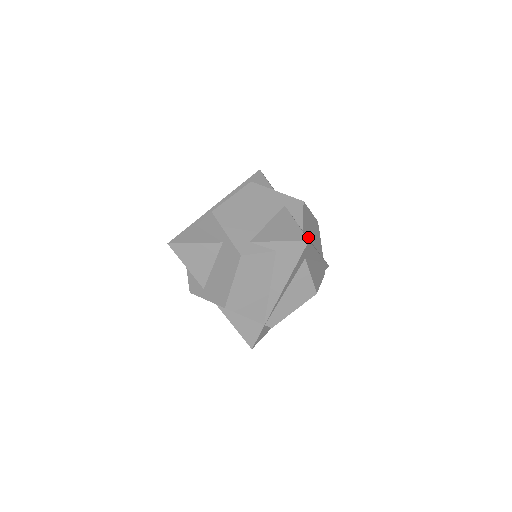
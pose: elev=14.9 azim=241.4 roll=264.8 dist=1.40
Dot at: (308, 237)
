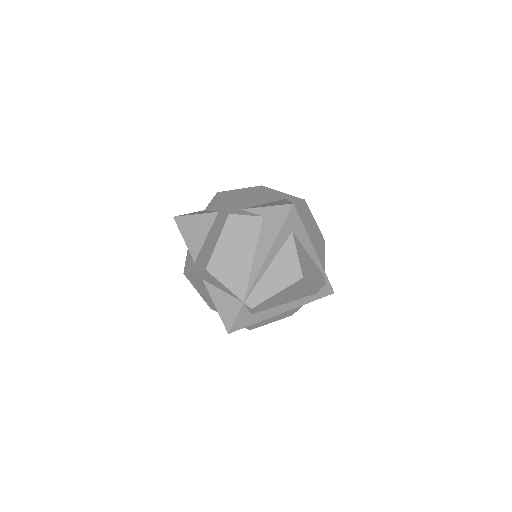
Dot at: occluded
